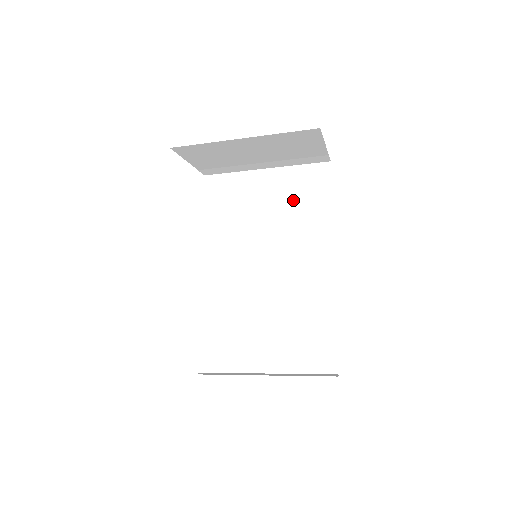
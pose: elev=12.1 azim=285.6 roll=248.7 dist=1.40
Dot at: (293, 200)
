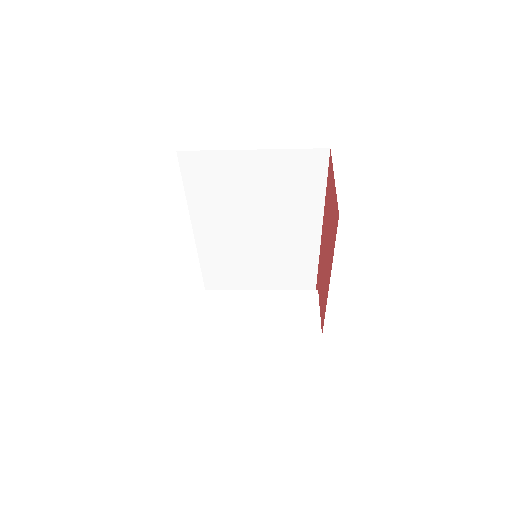
Dot at: (285, 182)
